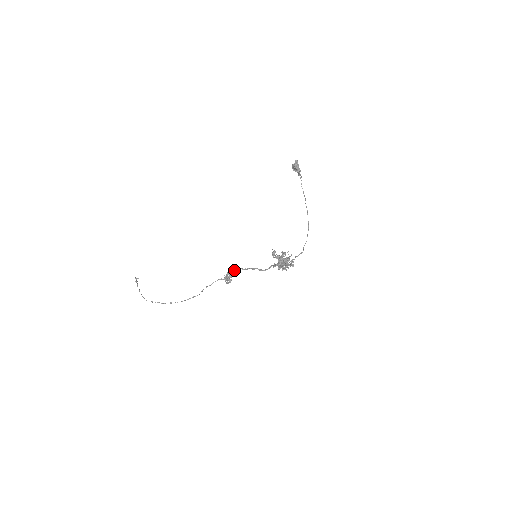
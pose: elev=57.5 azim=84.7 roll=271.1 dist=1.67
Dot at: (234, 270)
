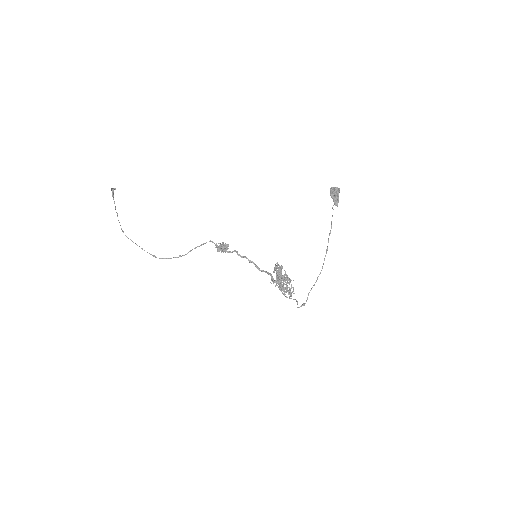
Dot at: occluded
